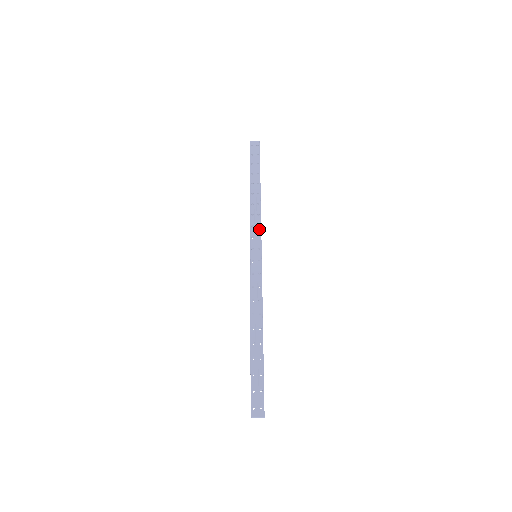
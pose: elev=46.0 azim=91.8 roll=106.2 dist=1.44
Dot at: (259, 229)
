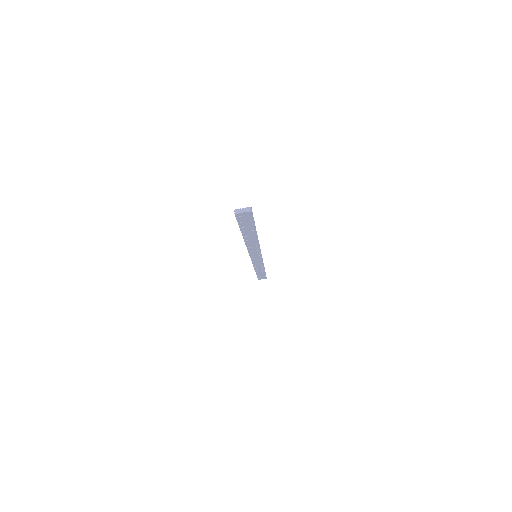
Dot at: occluded
